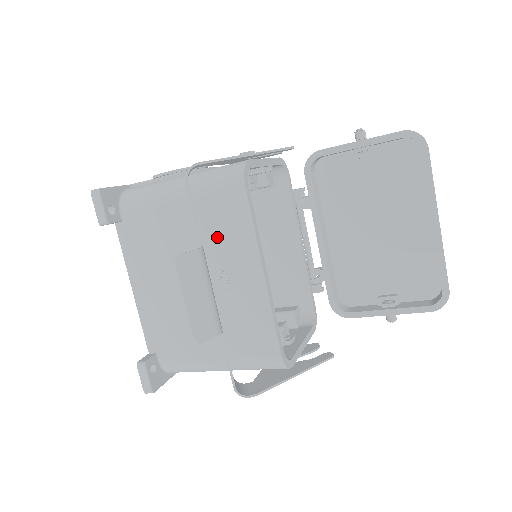
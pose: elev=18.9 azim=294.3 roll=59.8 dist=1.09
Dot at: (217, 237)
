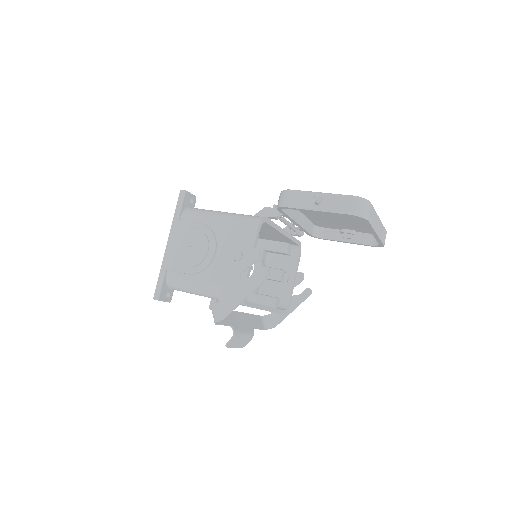
Dot at: occluded
